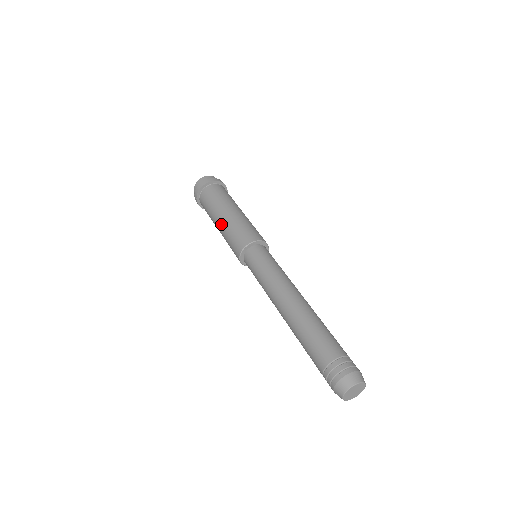
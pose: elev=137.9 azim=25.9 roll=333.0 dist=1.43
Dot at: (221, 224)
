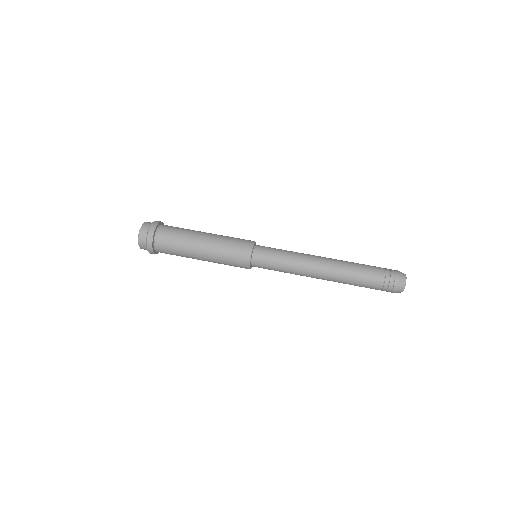
Dot at: (208, 246)
